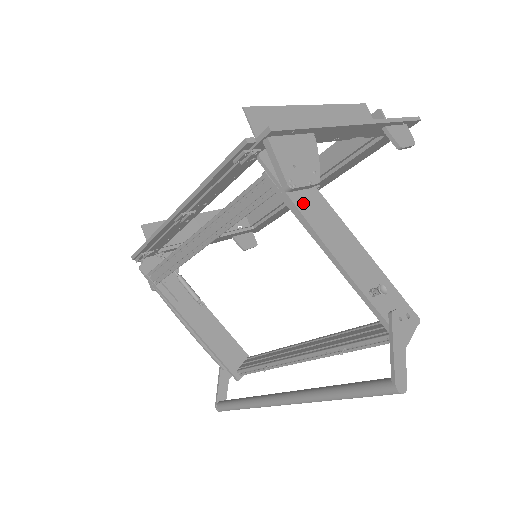
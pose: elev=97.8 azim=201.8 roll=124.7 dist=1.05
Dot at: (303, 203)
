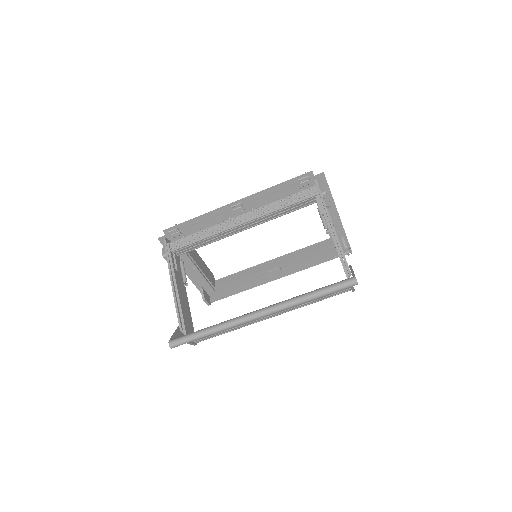
Dot at: occluded
